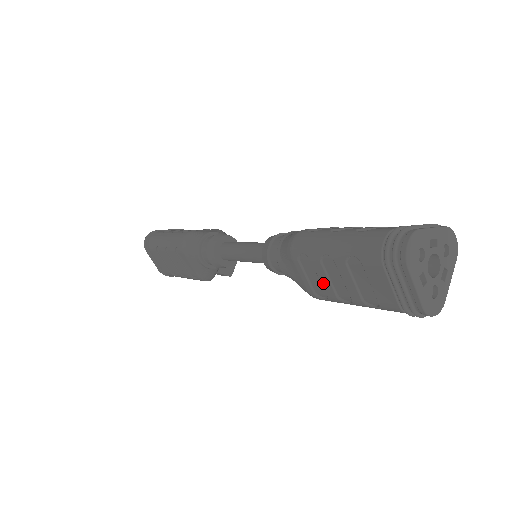
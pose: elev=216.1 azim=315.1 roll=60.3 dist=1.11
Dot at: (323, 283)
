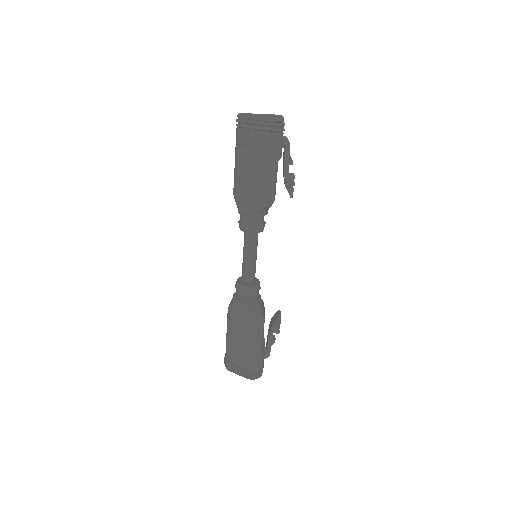
Dot at: (252, 182)
